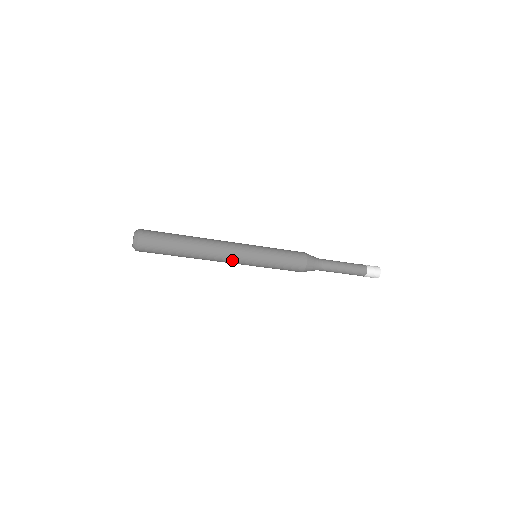
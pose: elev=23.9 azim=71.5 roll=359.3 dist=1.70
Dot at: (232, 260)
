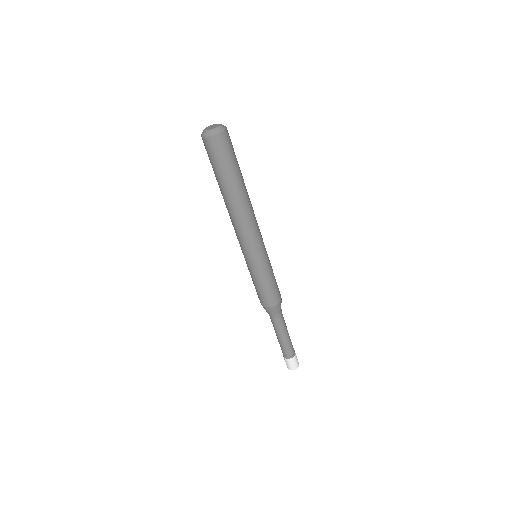
Dot at: (244, 238)
